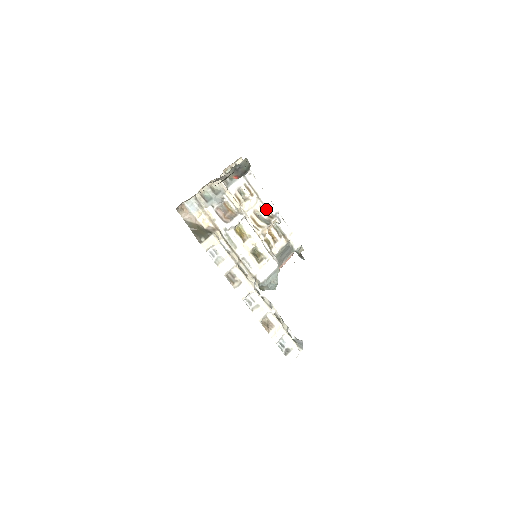
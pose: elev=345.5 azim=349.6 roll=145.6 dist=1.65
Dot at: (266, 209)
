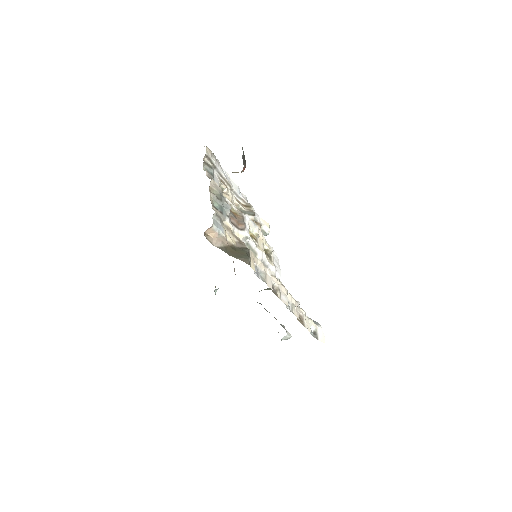
Dot at: (240, 199)
